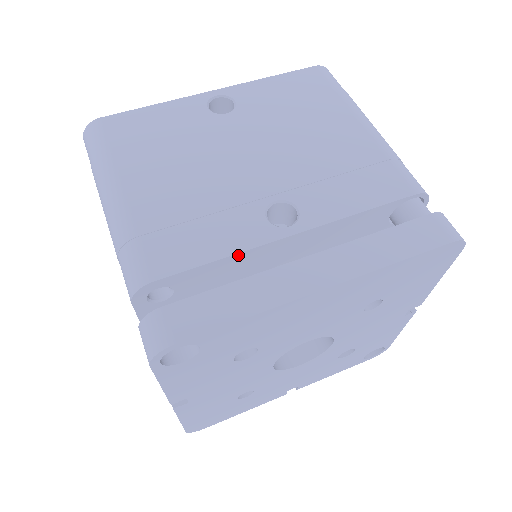
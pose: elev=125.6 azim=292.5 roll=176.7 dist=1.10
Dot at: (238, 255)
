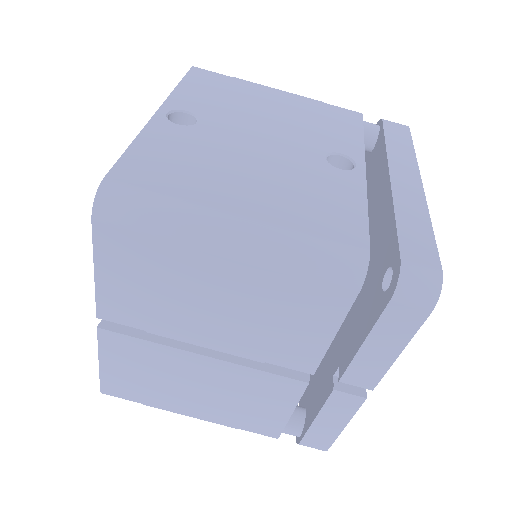
Dot at: (366, 200)
